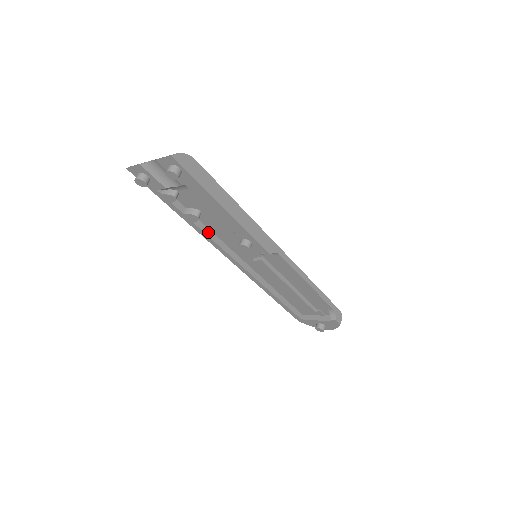
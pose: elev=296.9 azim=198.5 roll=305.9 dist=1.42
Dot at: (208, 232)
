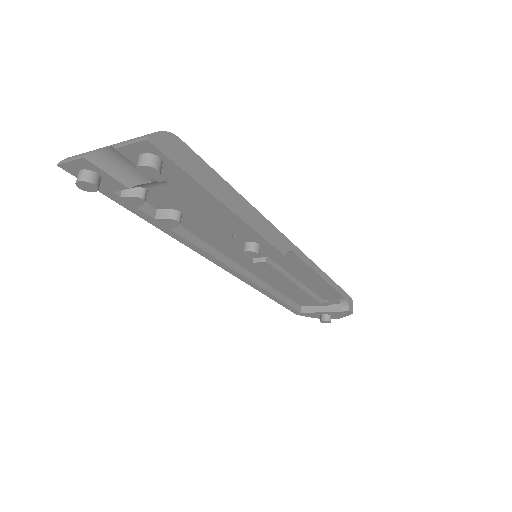
Dot at: (190, 237)
